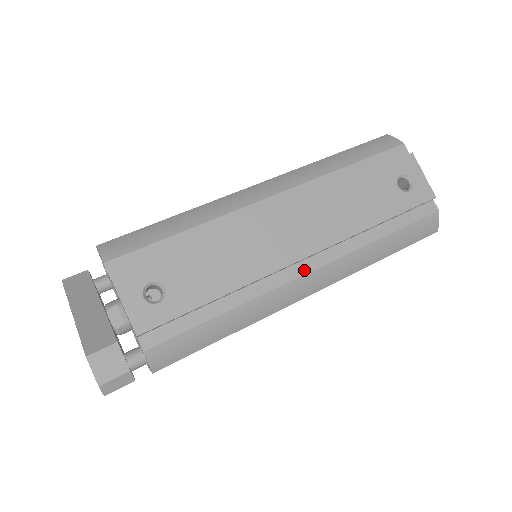
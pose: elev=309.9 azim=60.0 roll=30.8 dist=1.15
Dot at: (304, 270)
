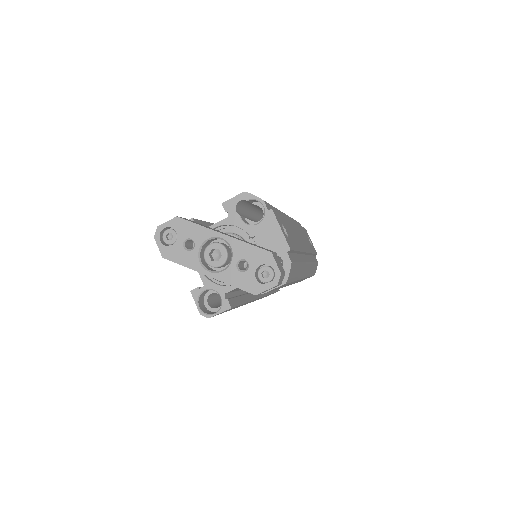
Dot at: (306, 260)
